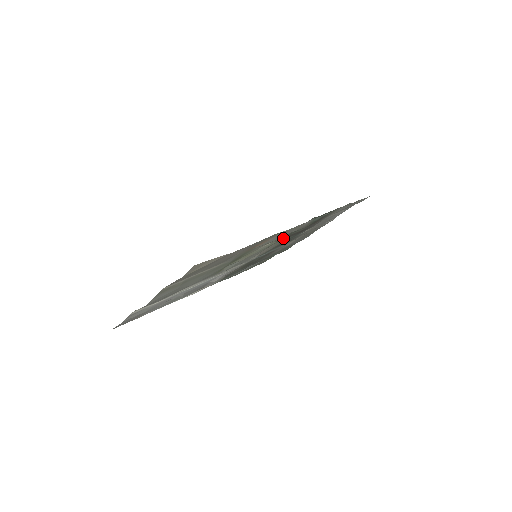
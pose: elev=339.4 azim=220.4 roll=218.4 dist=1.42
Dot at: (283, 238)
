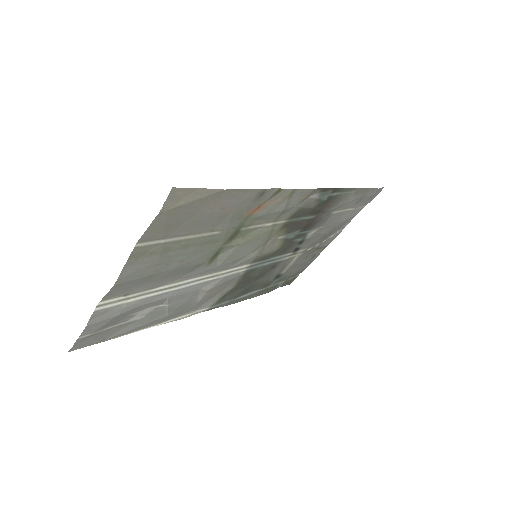
Dot at: (286, 226)
